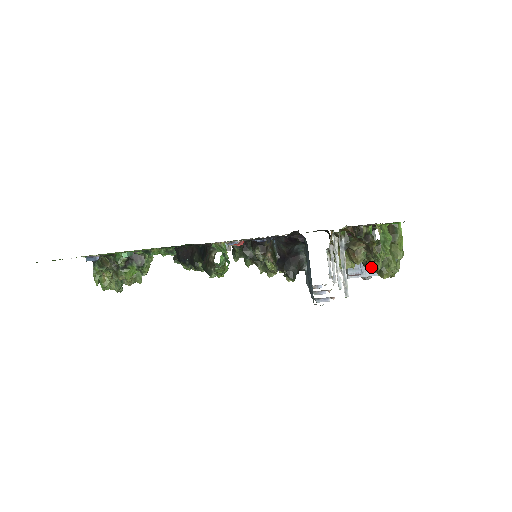
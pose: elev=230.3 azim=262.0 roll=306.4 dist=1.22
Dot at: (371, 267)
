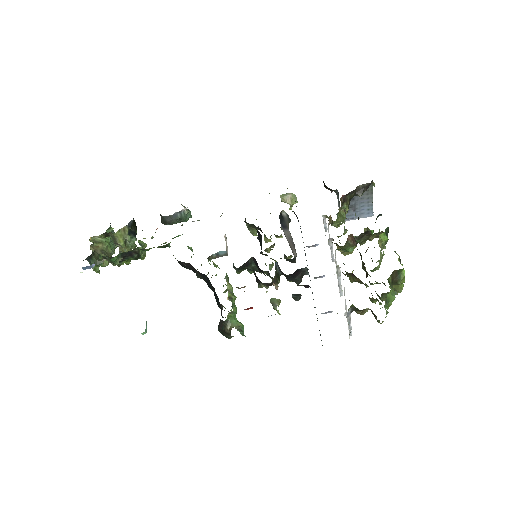
Dot at: (372, 302)
